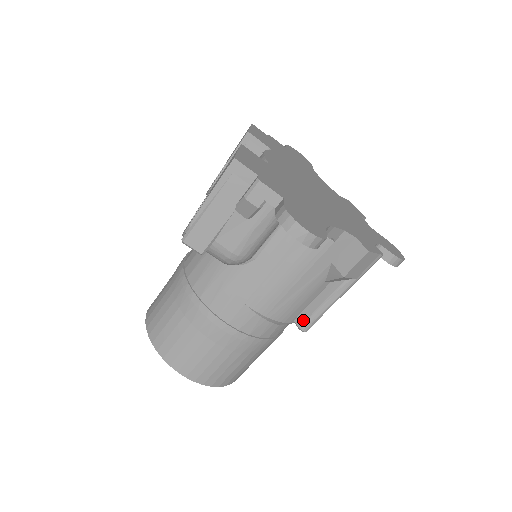
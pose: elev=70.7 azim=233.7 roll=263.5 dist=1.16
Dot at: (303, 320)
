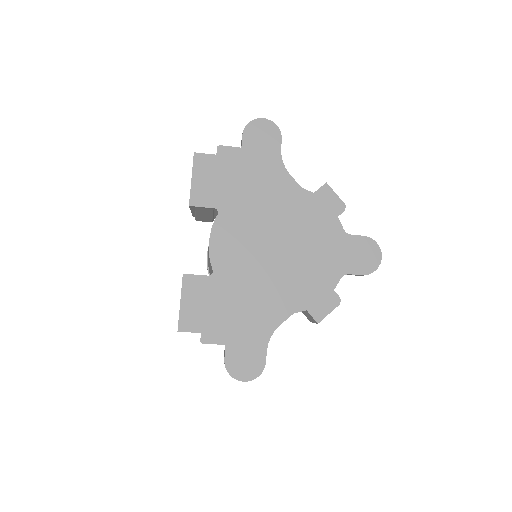
Dot at: occluded
